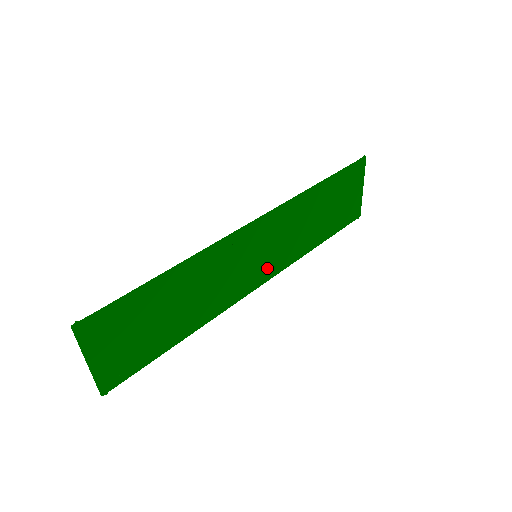
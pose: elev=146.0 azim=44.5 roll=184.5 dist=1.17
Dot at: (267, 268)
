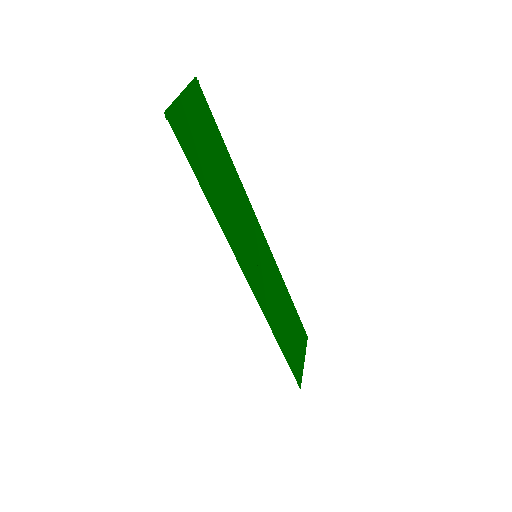
Dot at: (256, 281)
